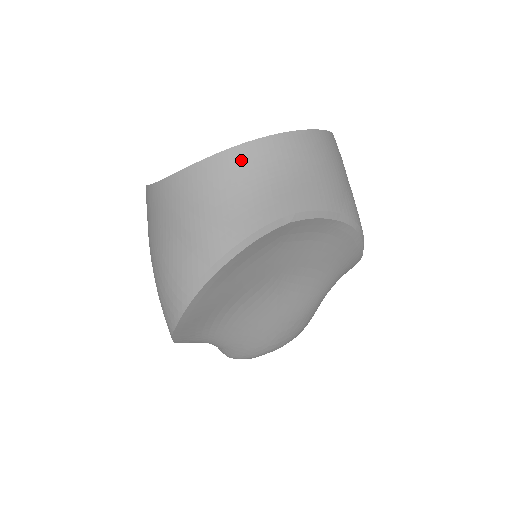
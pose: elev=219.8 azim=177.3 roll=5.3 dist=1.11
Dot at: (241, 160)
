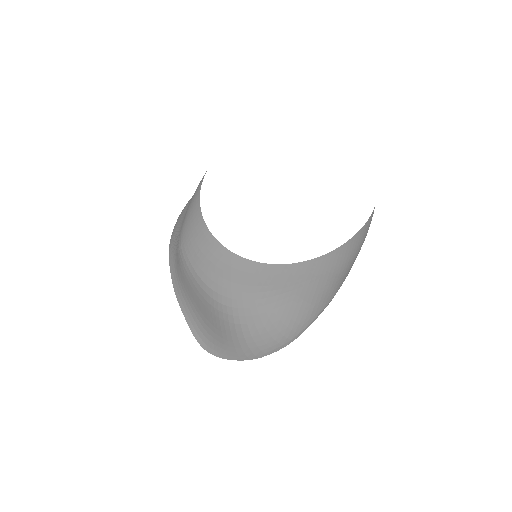
Dot at: (365, 231)
